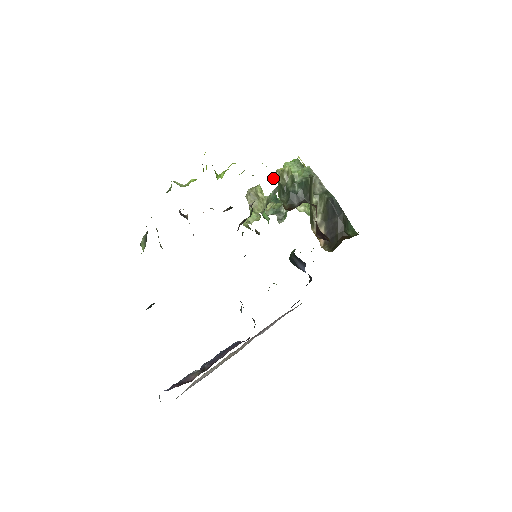
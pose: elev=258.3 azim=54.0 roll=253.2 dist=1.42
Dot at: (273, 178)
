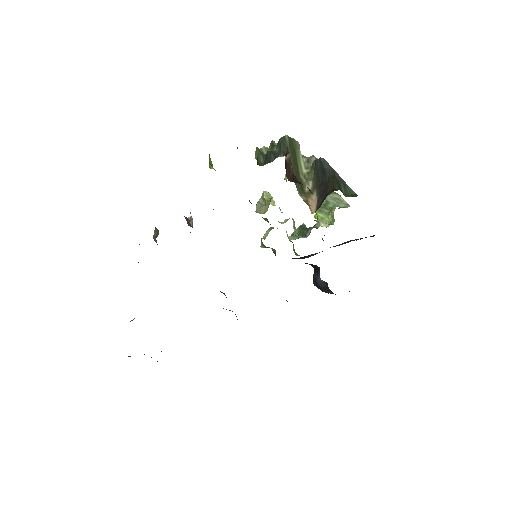
Dot at: occluded
